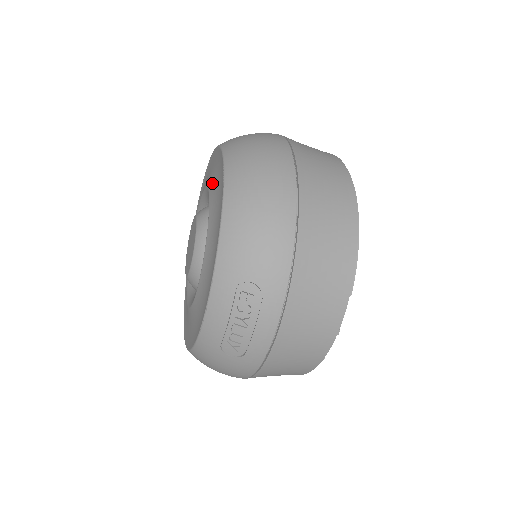
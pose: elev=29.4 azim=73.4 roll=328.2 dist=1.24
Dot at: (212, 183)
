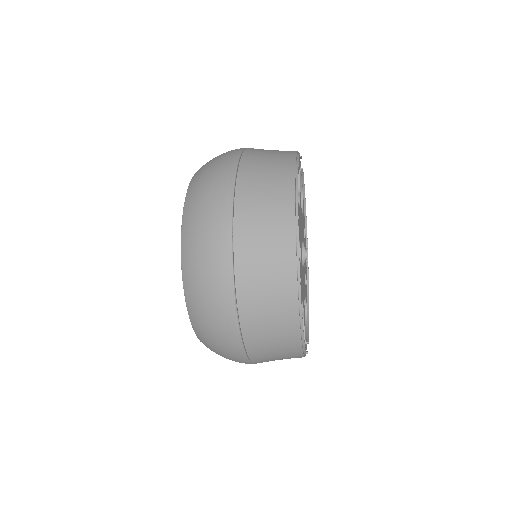
Dot at: occluded
